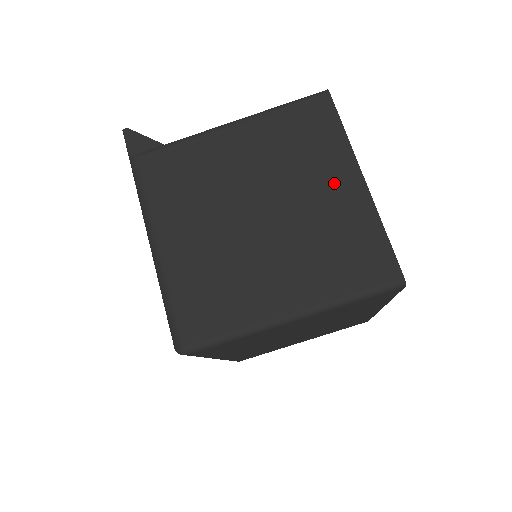
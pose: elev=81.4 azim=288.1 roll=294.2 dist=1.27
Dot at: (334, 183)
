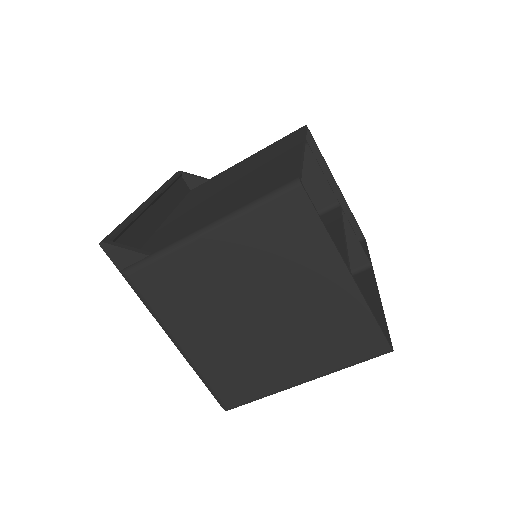
Dot at: (322, 280)
